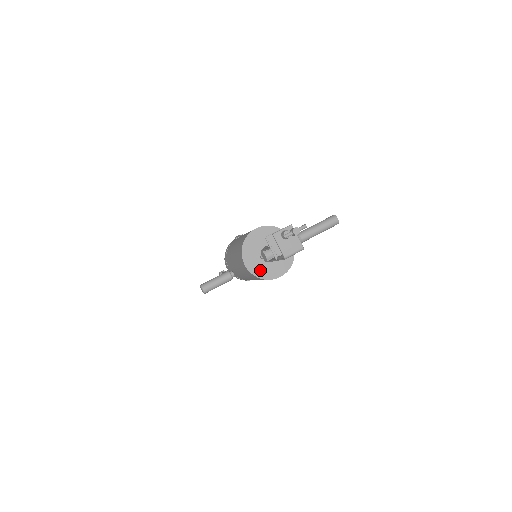
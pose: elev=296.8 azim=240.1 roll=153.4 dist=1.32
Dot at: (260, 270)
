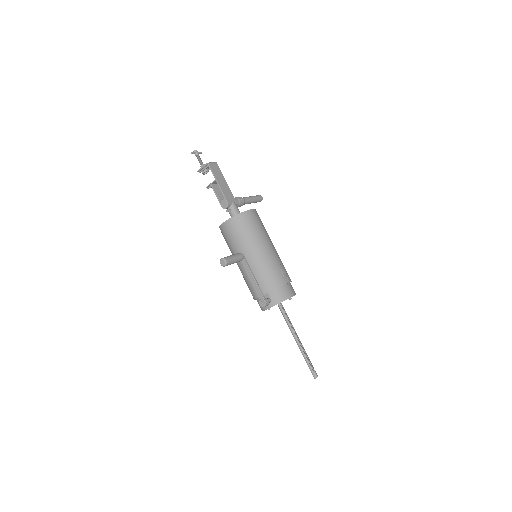
Dot at: occluded
